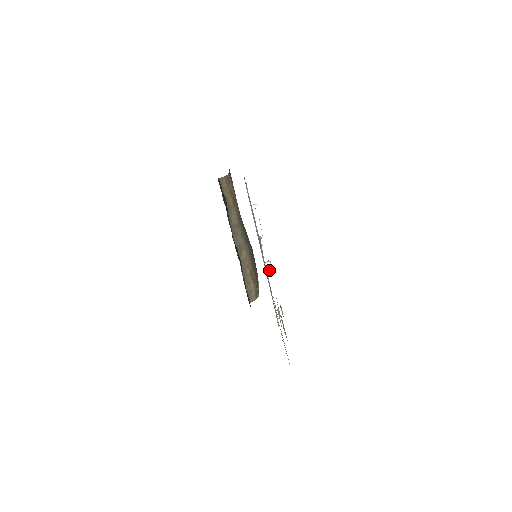
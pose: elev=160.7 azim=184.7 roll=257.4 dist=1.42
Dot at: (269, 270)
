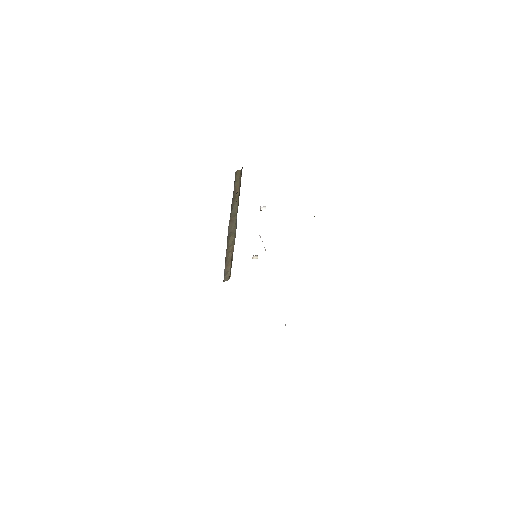
Dot at: occluded
